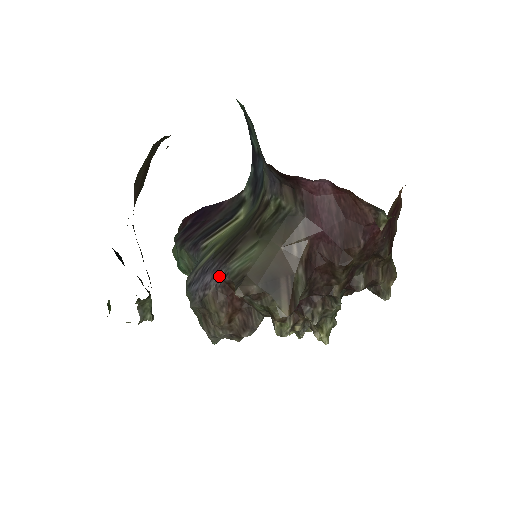
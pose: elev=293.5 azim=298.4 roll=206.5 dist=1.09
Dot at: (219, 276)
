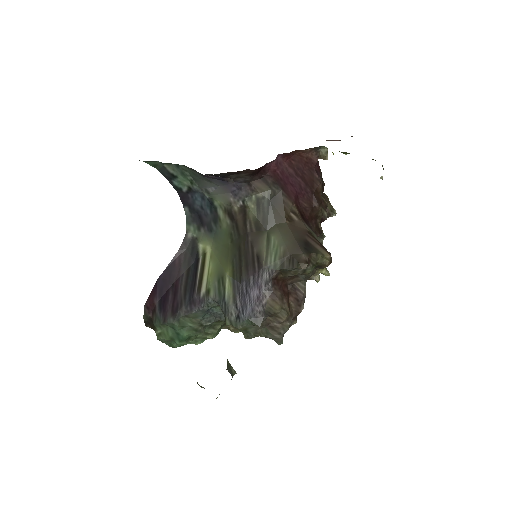
Dot at: (265, 280)
